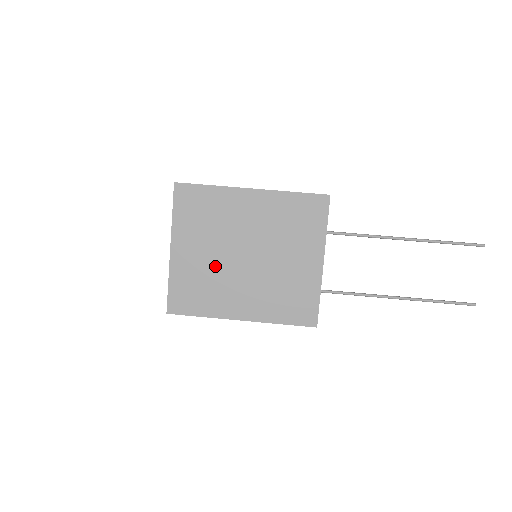
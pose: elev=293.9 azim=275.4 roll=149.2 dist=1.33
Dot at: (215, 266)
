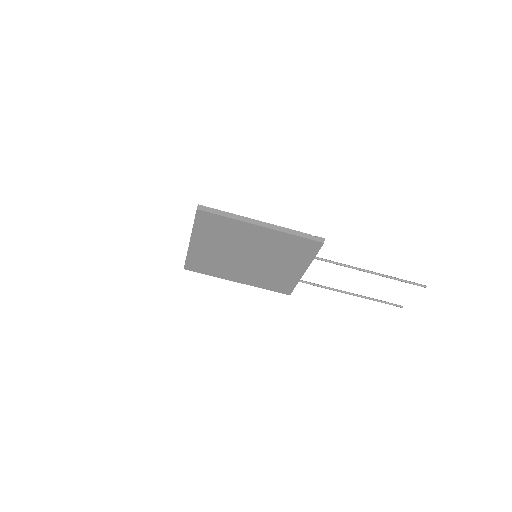
Dot at: (223, 257)
